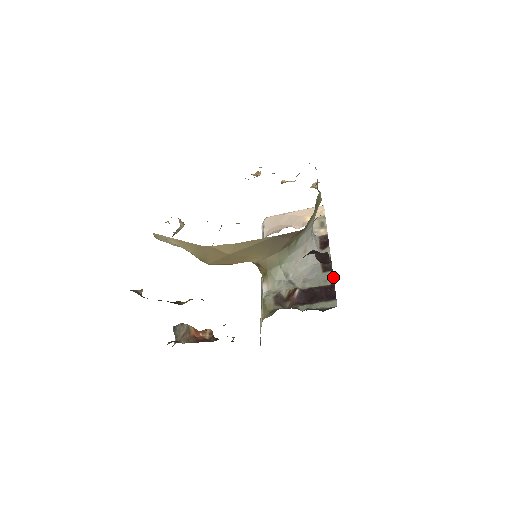
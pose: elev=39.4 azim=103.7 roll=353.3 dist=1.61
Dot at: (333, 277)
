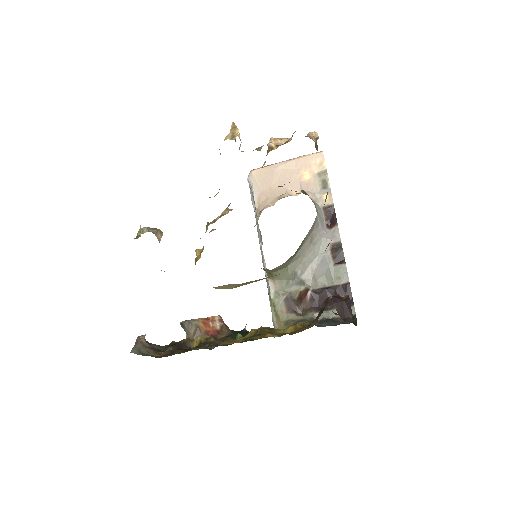
Dot at: (347, 273)
